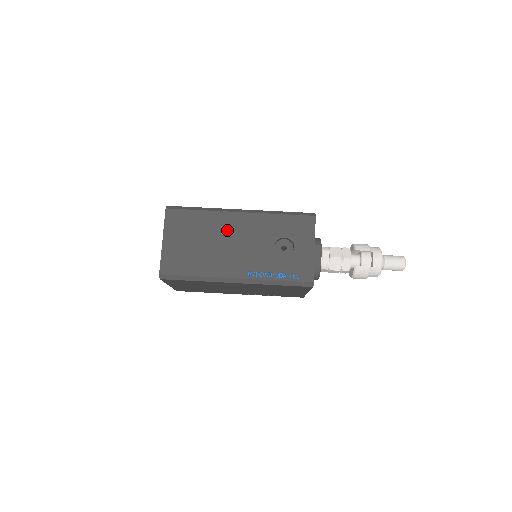
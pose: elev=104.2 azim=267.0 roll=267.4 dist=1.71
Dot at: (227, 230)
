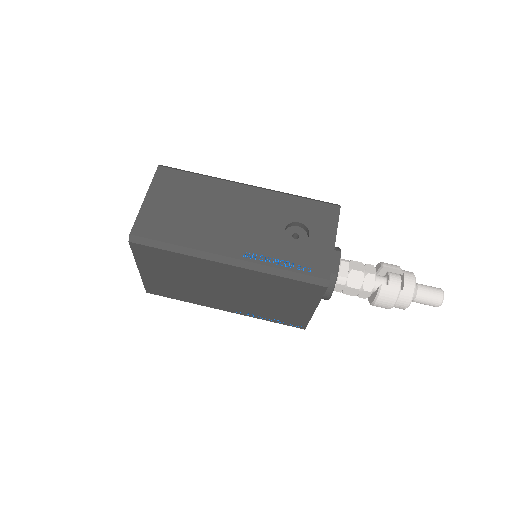
Dot at: (228, 201)
